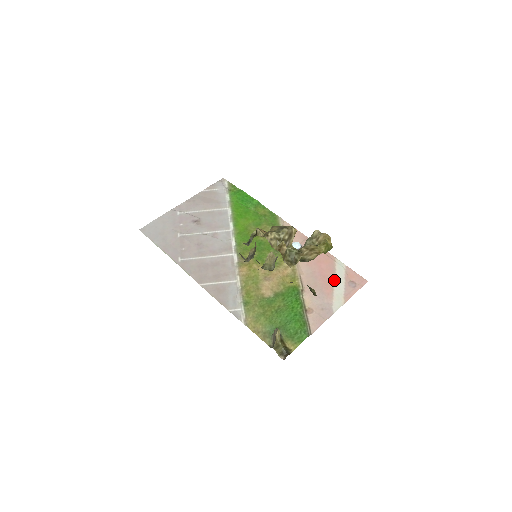
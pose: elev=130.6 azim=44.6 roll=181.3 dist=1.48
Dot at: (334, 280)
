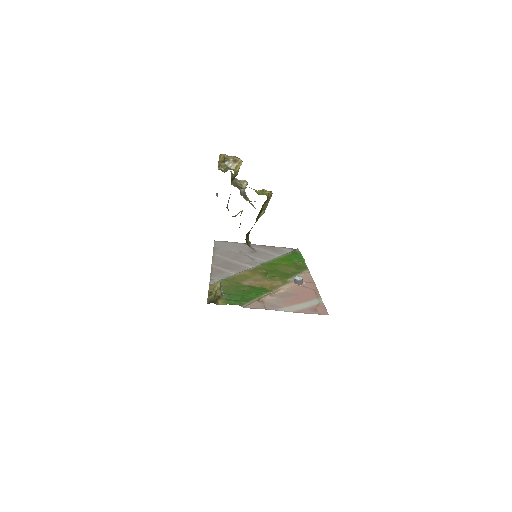
Dot at: (302, 302)
